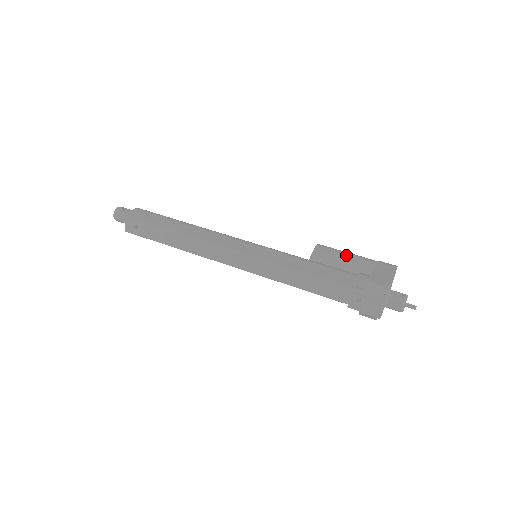
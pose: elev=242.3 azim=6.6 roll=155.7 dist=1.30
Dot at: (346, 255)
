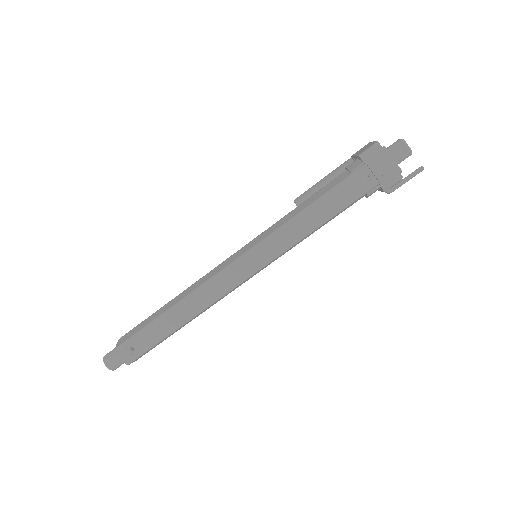
Dot at: (323, 179)
